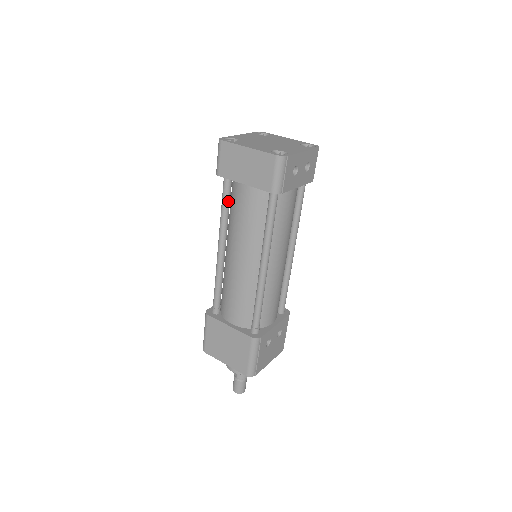
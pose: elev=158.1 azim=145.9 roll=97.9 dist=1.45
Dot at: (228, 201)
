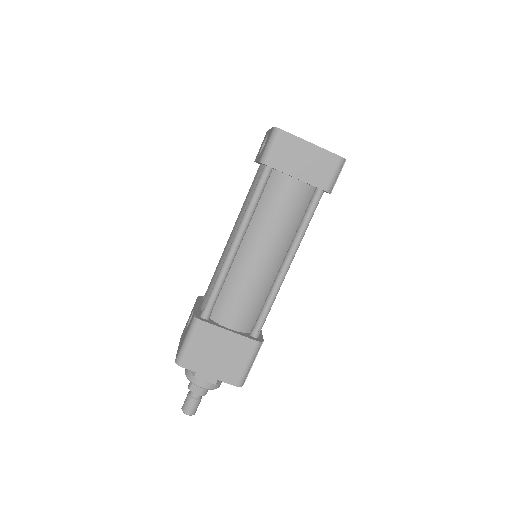
Dot at: (262, 193)
